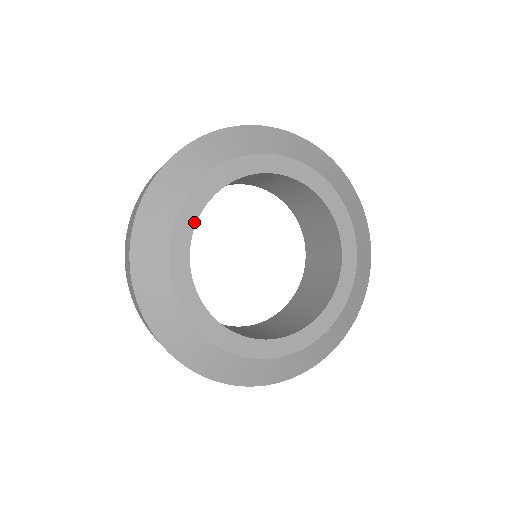
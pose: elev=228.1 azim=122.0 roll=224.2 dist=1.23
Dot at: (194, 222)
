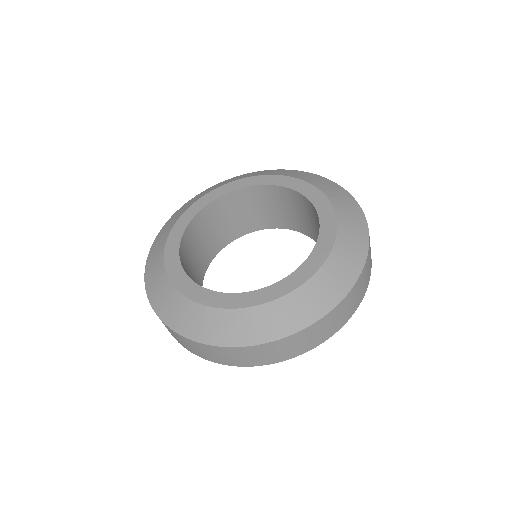
Dot at: (177, 253)
